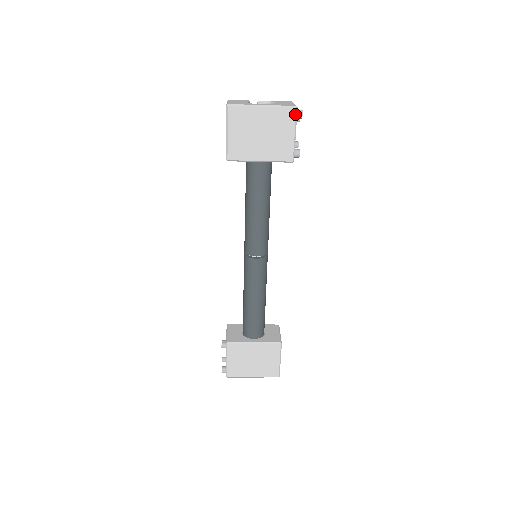
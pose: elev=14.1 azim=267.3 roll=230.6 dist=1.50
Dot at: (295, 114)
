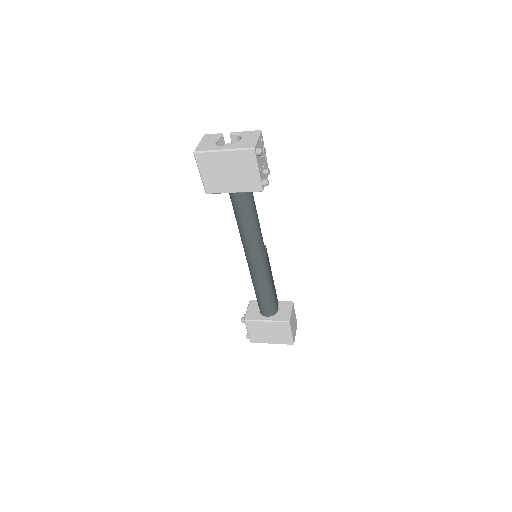
Dot at: (253, 154)
